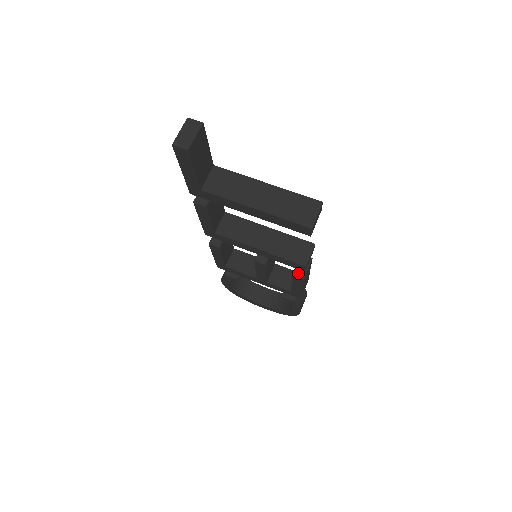
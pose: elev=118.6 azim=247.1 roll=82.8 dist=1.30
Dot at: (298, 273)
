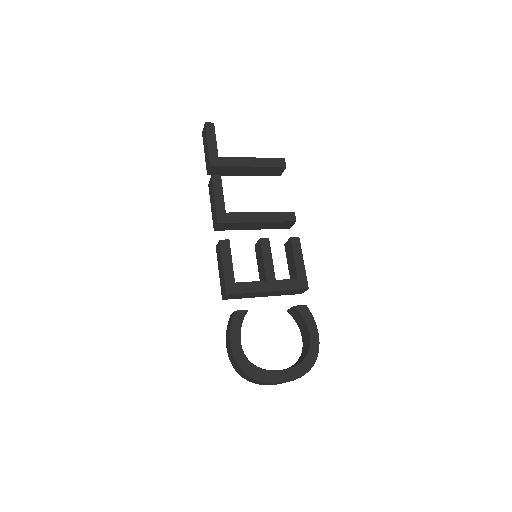
Dot at: (292, 238)
